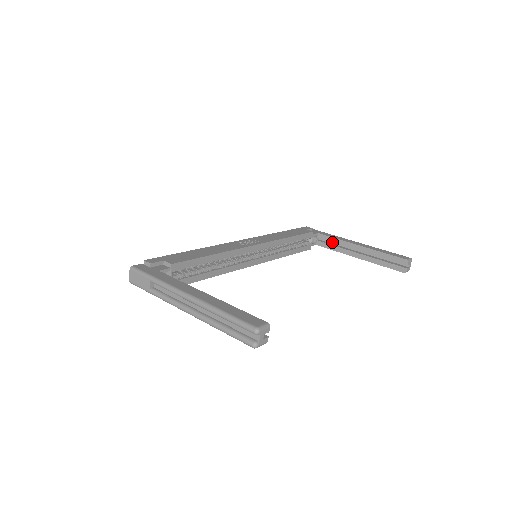
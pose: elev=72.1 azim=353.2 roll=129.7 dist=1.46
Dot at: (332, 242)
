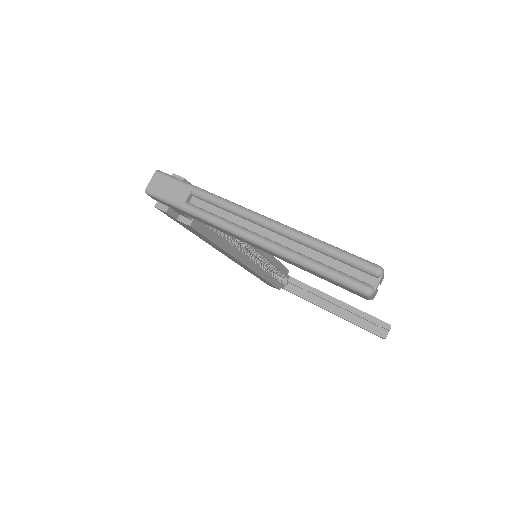
Dot at: (303, 290)
